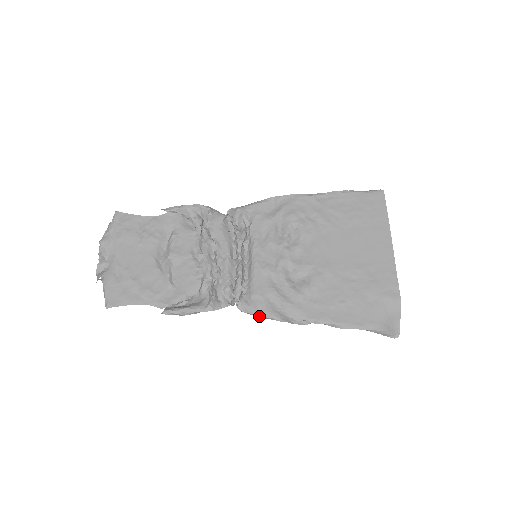
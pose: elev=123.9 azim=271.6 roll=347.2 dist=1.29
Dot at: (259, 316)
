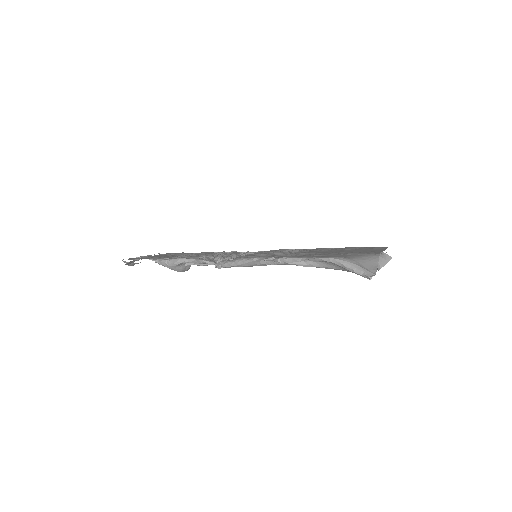
Dot at: (235, 263)
